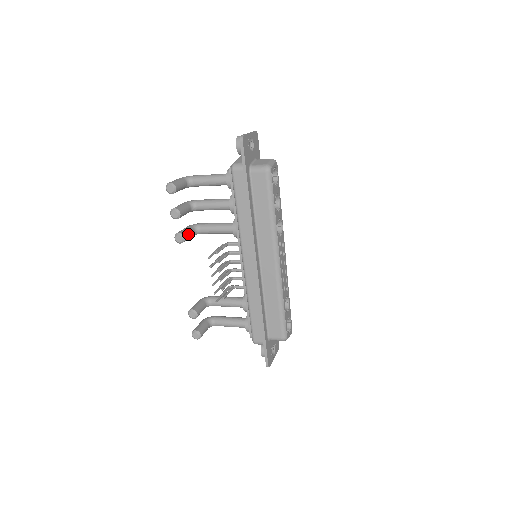
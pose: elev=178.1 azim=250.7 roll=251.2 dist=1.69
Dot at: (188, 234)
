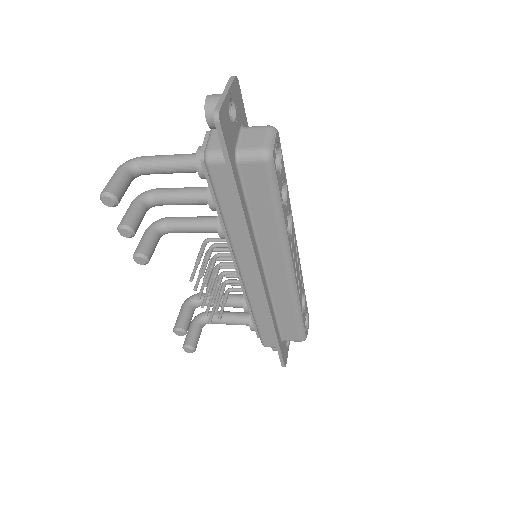
Dot at: (152, 247)
